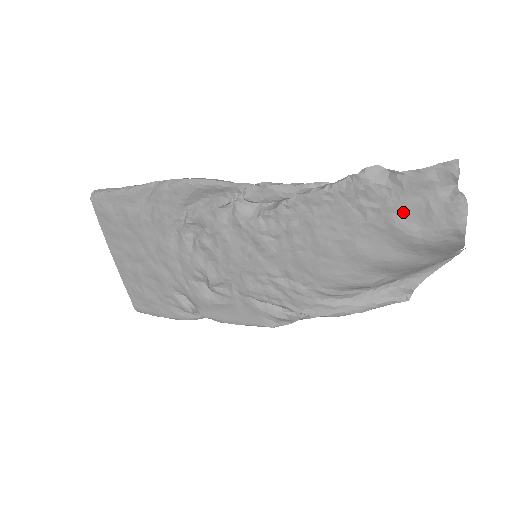
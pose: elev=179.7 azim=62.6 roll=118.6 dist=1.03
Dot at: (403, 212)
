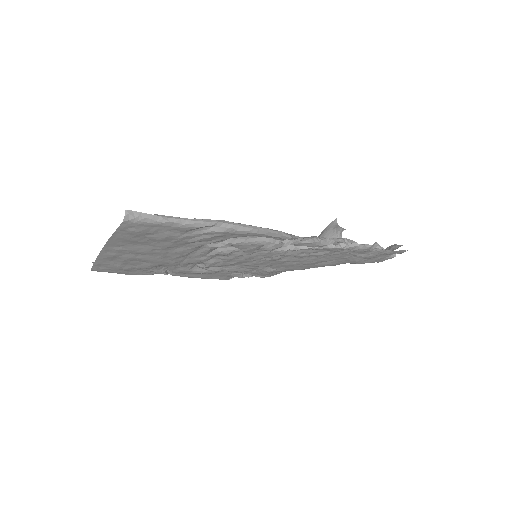
Dot at: (367, 258)
